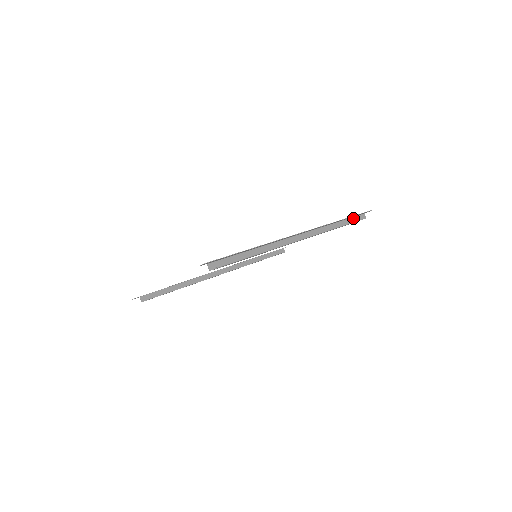
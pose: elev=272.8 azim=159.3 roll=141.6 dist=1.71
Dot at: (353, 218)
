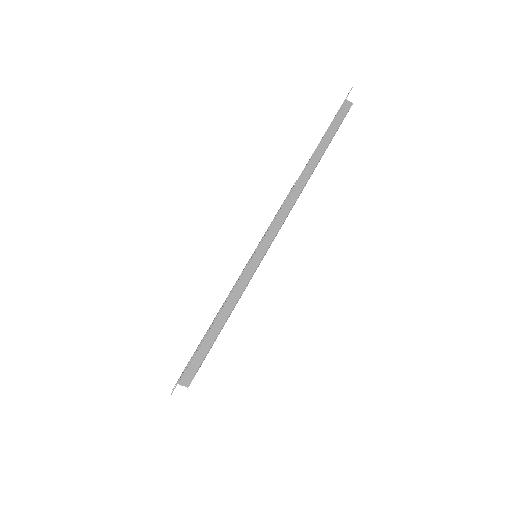
Dot at: (334, 122)
